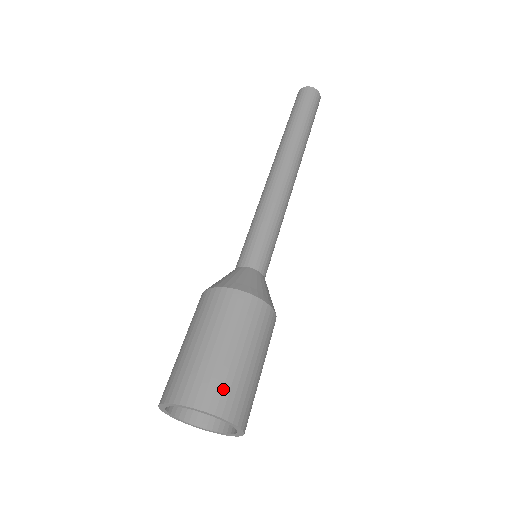
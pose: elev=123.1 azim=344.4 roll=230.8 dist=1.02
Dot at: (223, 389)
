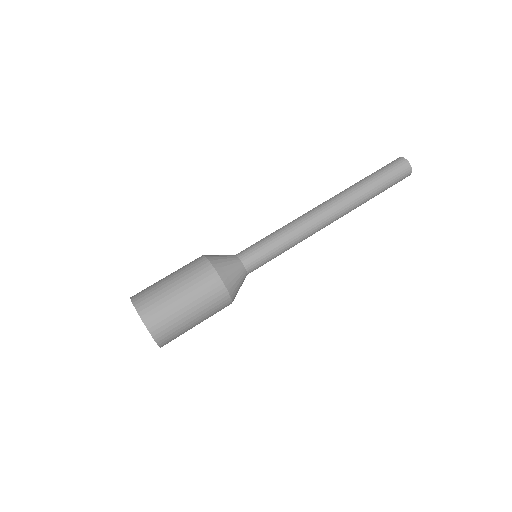
Dot at: (147, 294)
